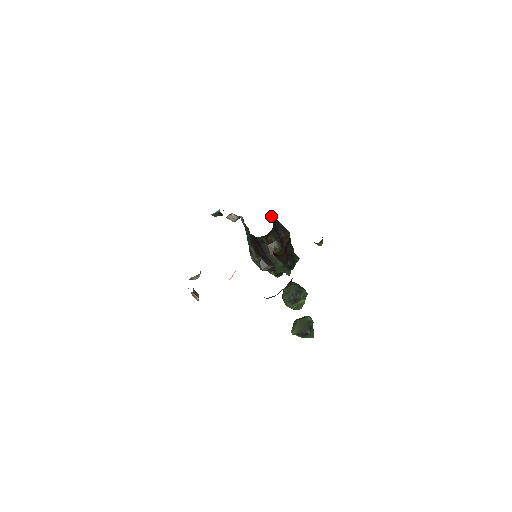
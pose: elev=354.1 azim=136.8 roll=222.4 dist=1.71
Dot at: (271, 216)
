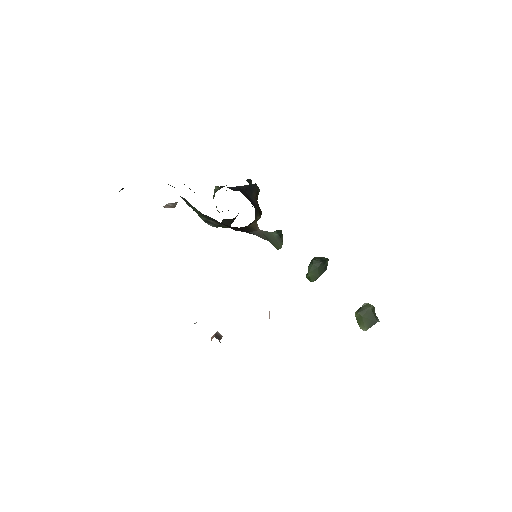
Dot at: occluded
